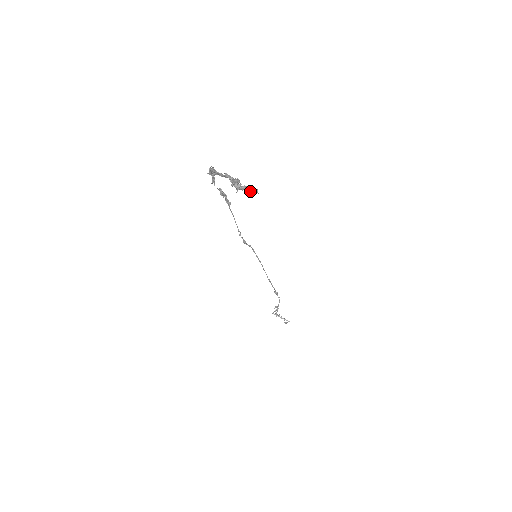
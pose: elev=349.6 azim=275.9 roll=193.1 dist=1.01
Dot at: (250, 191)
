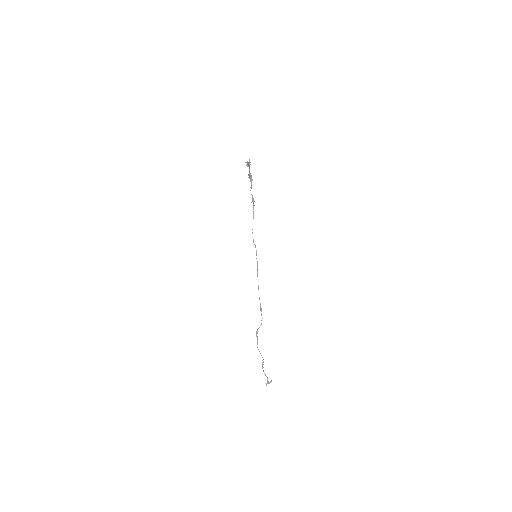
Dot at: occluded
